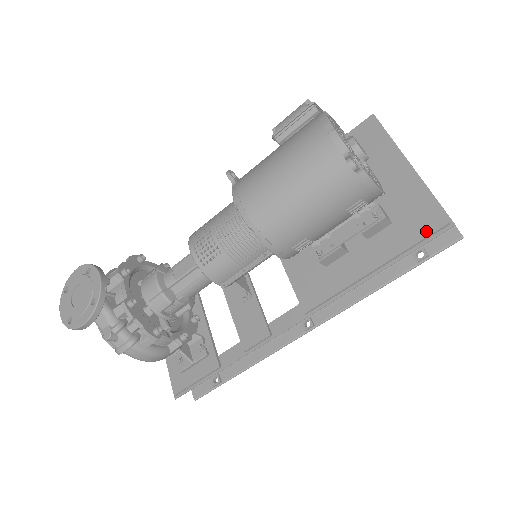
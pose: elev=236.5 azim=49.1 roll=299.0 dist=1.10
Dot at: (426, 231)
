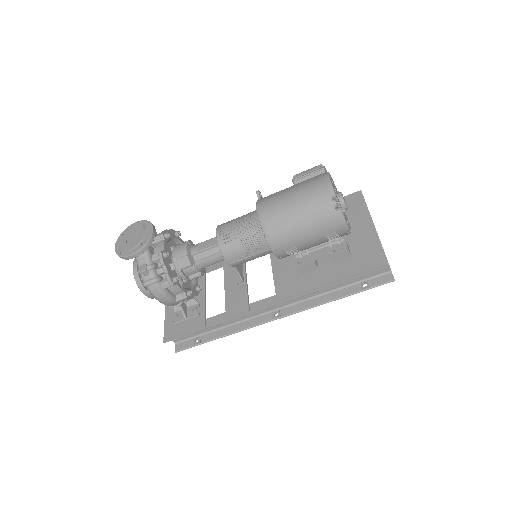
Dot at: (371, 266)
